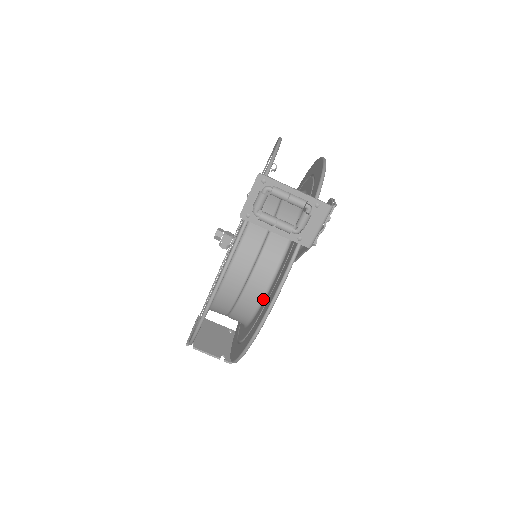
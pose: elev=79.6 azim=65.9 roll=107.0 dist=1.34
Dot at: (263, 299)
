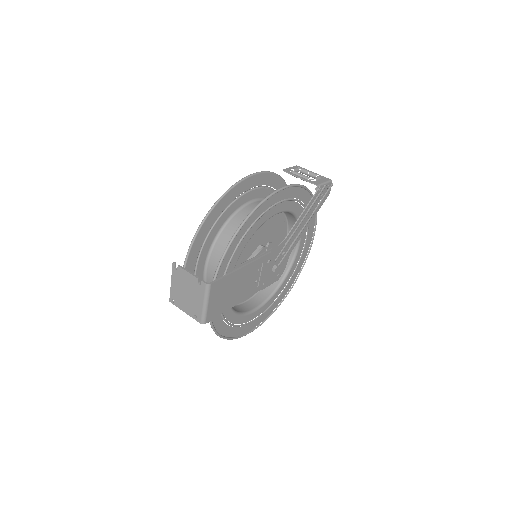
Dot at: (275, 214)
